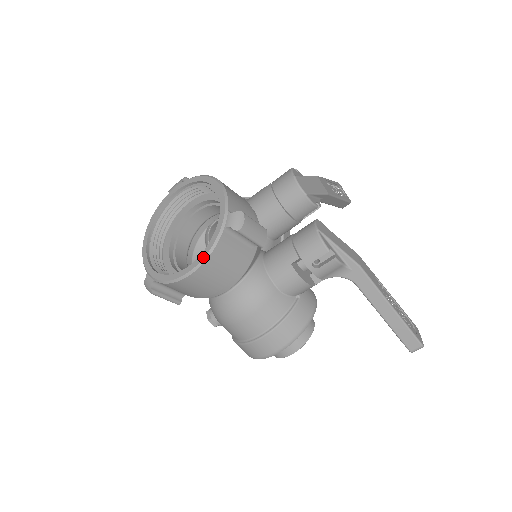
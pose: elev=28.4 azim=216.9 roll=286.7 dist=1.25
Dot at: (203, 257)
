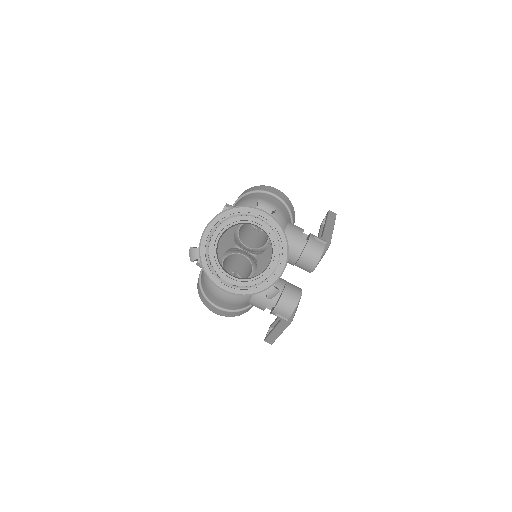
Dot at: (239, 293)
